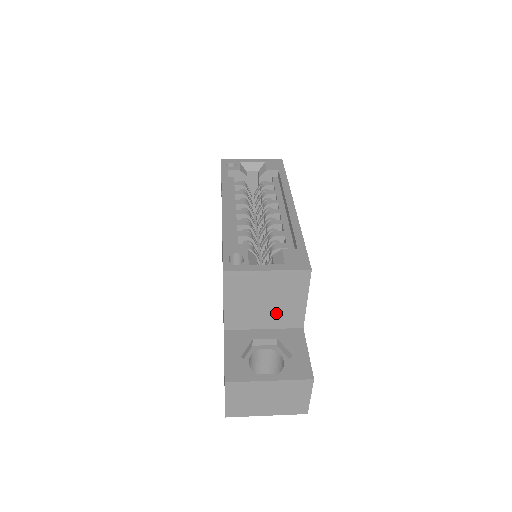
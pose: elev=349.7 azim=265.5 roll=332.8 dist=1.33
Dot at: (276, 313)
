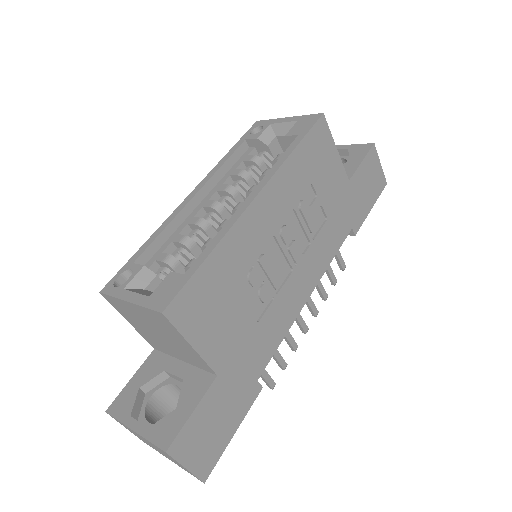
Dot at: (178, 349)
